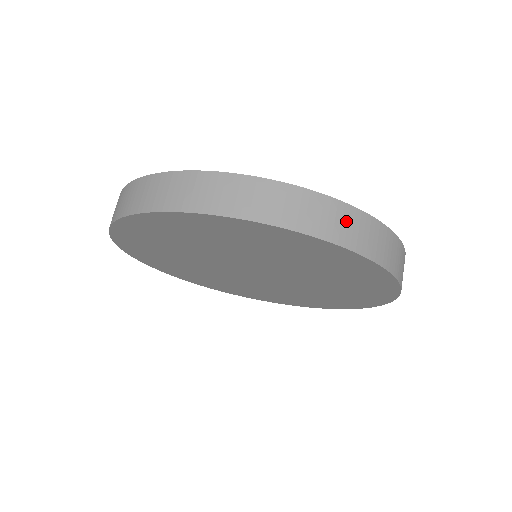
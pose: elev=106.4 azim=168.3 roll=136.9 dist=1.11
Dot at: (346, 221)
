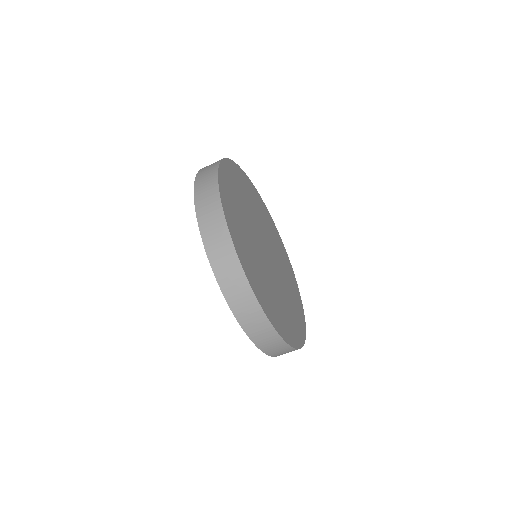
Dot at: (288, 352)
